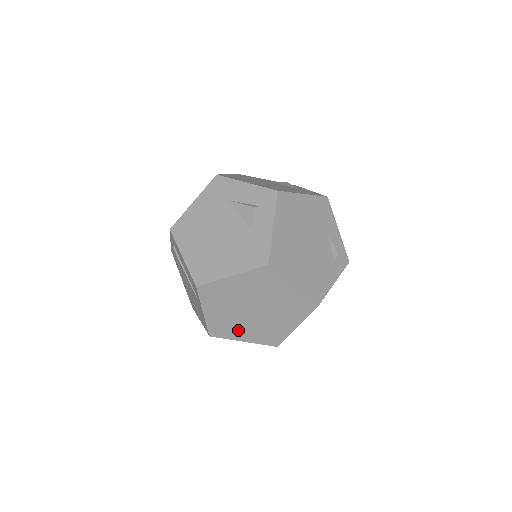
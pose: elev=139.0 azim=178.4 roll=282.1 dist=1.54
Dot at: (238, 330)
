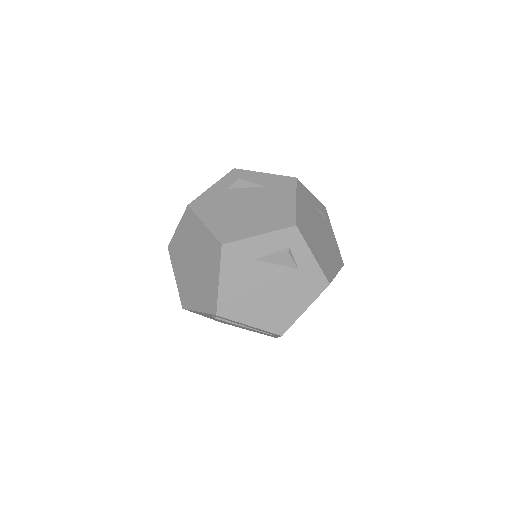
Dot at: occluded
